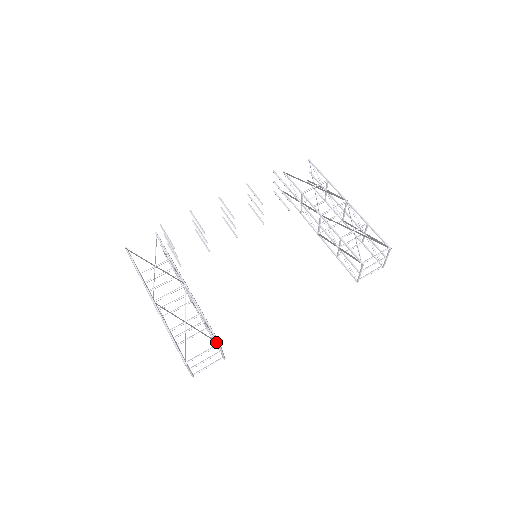
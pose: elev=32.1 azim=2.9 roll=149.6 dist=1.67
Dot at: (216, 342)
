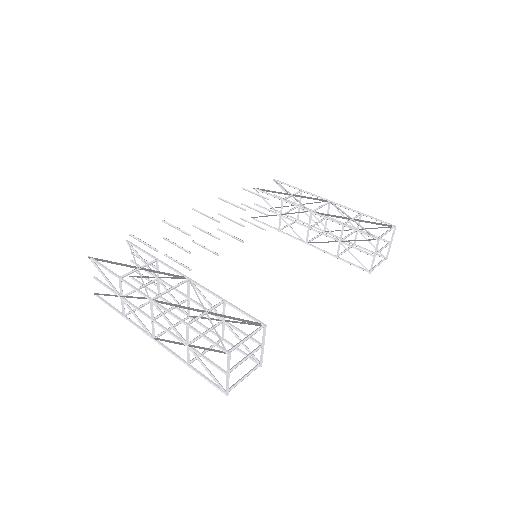
Dot at: occluded
